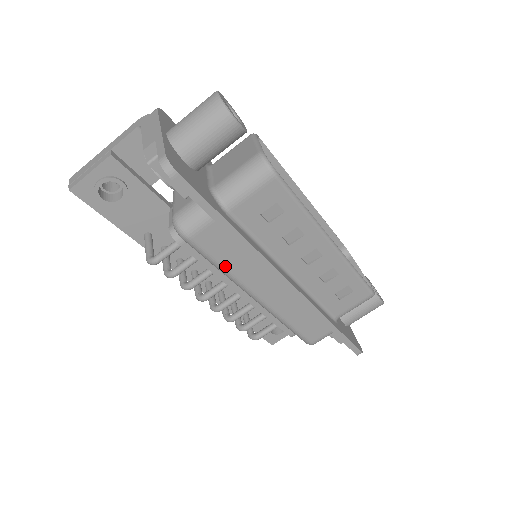
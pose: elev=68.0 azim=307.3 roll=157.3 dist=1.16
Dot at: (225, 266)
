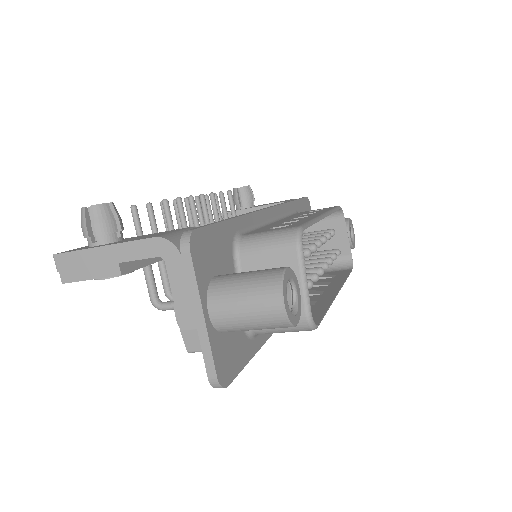
Dot at: occluded
